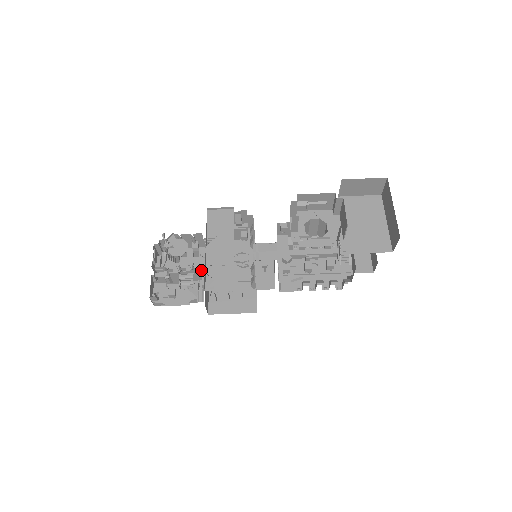
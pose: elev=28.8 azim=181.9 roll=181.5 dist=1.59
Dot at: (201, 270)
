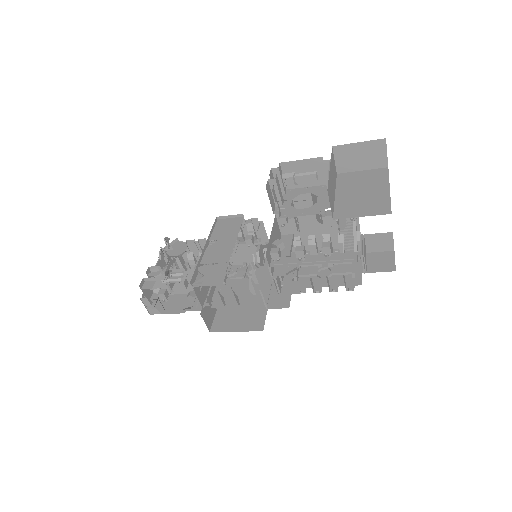
Dot at: occluded
